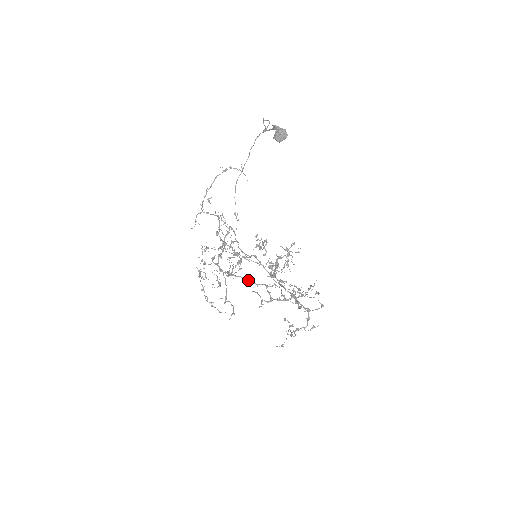
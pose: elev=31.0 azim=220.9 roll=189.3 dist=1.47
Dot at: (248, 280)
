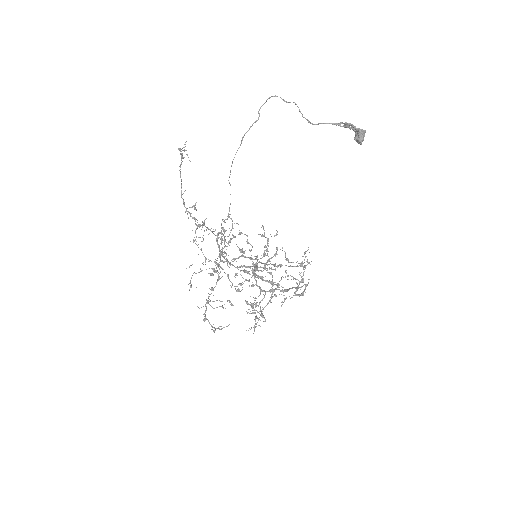
Dot at: (296, 288)
